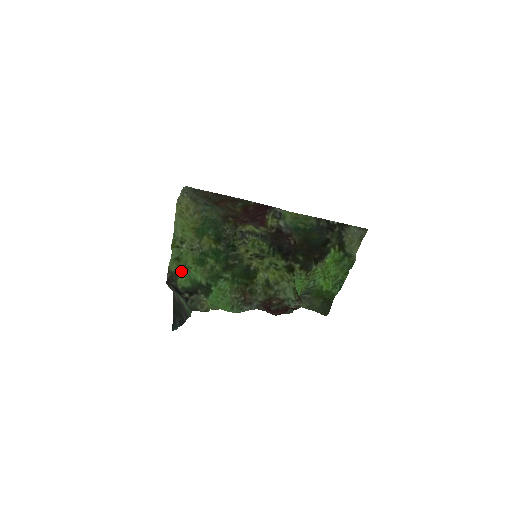
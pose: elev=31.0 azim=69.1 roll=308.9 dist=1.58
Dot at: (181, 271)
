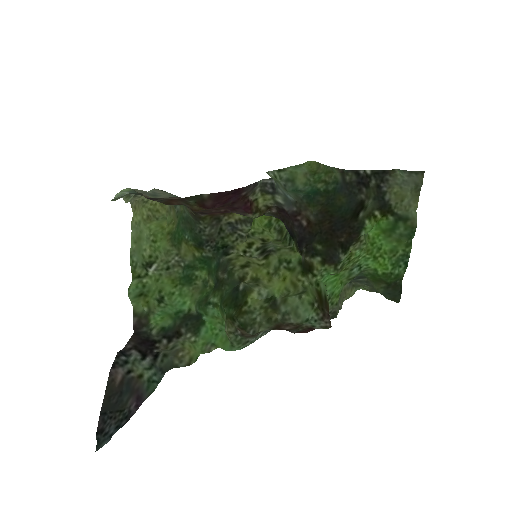
Dot at: (150, 310)
